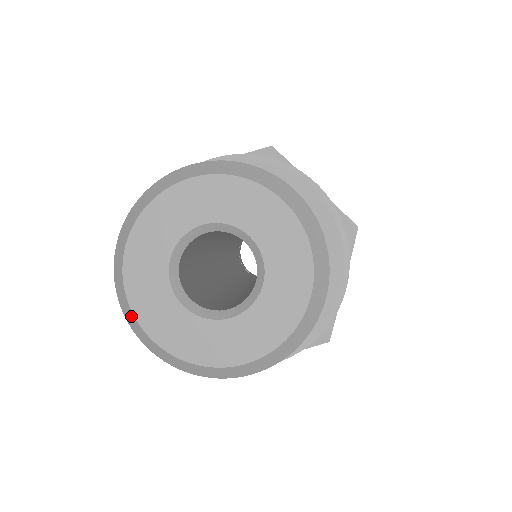
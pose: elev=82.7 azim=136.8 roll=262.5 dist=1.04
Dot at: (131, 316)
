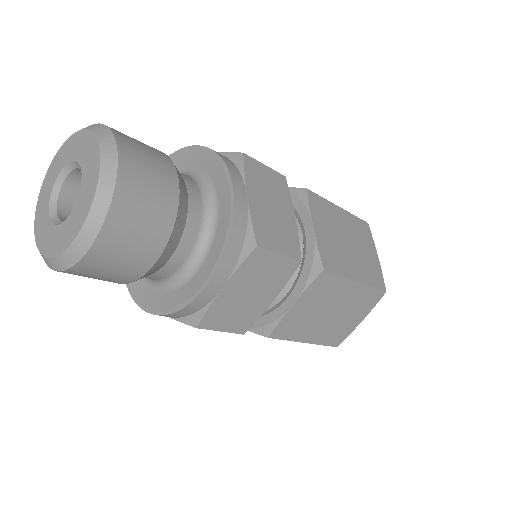
Dot at: occluded
